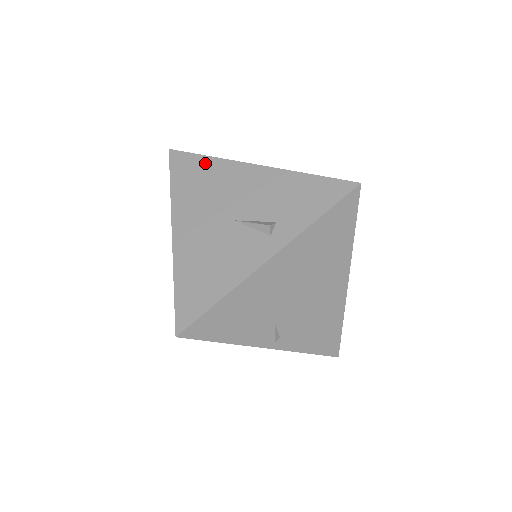
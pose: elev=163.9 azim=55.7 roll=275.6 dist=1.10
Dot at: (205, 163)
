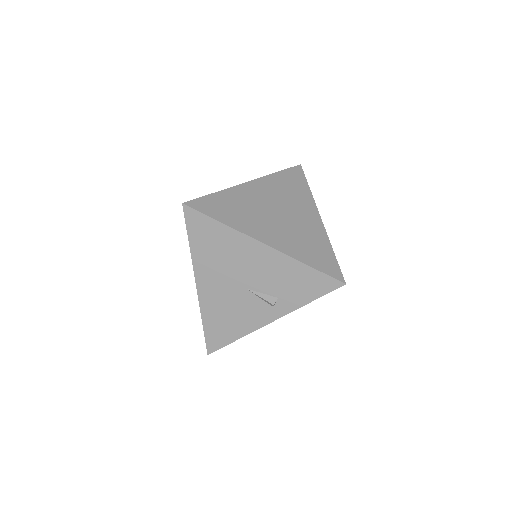
Dot at: (219, 230)
